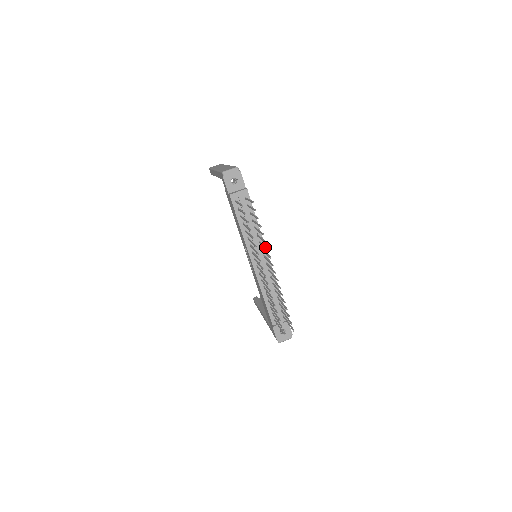
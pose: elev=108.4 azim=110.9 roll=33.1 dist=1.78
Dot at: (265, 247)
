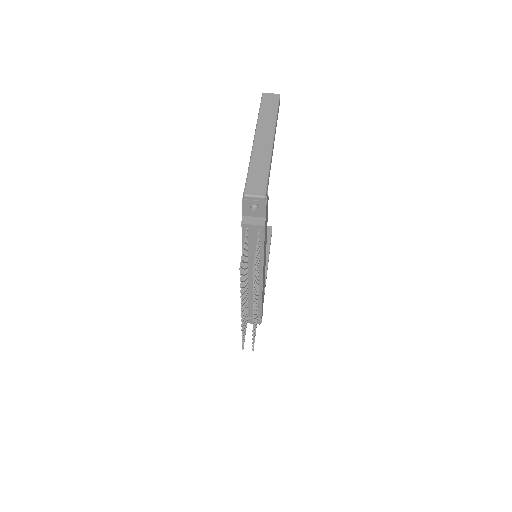
Dot at: occluded
